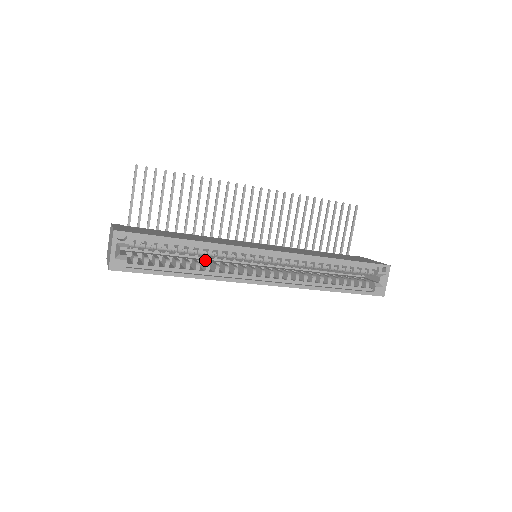
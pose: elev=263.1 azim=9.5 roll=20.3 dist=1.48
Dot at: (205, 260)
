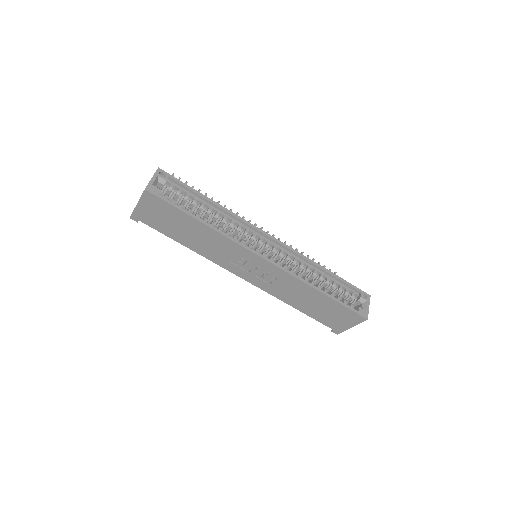
Dot at: occluded
